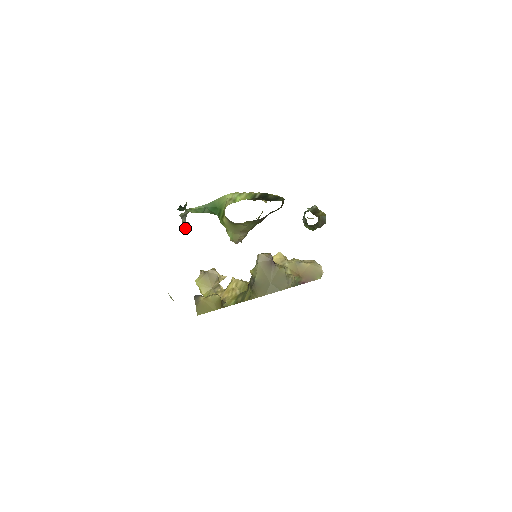
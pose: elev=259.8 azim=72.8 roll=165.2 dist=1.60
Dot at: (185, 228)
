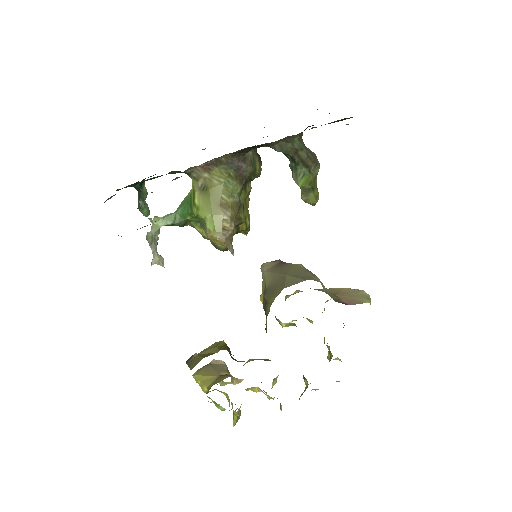
Dot at: (158, 264)
